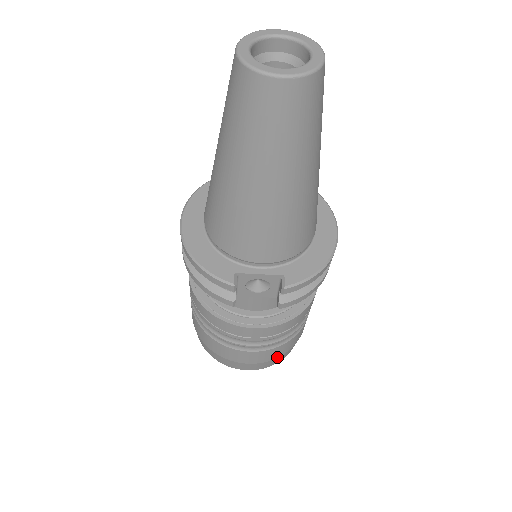
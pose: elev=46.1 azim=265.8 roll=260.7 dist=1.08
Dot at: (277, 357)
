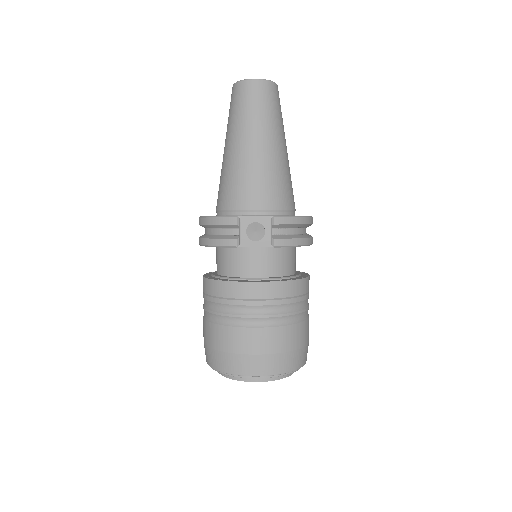
Dot at: (284, 351)
